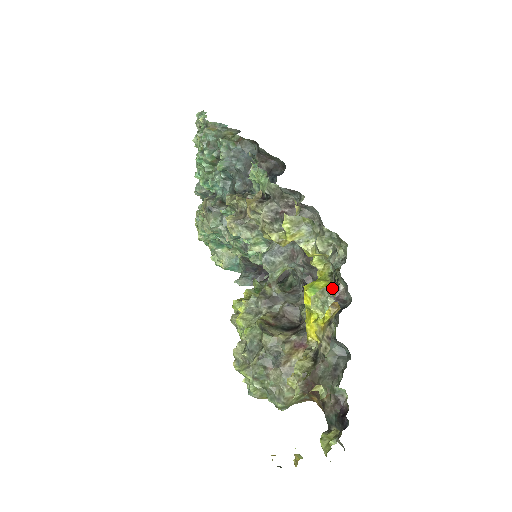
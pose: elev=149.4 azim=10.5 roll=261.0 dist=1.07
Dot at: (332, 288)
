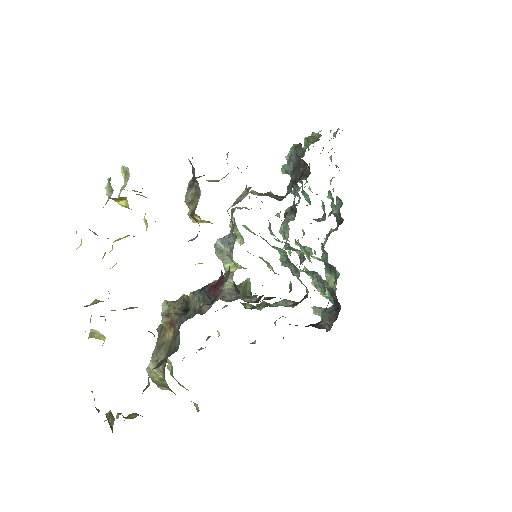
Dot at: occluded
